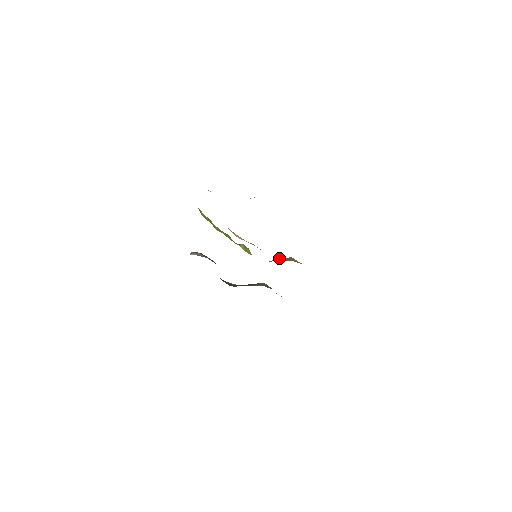
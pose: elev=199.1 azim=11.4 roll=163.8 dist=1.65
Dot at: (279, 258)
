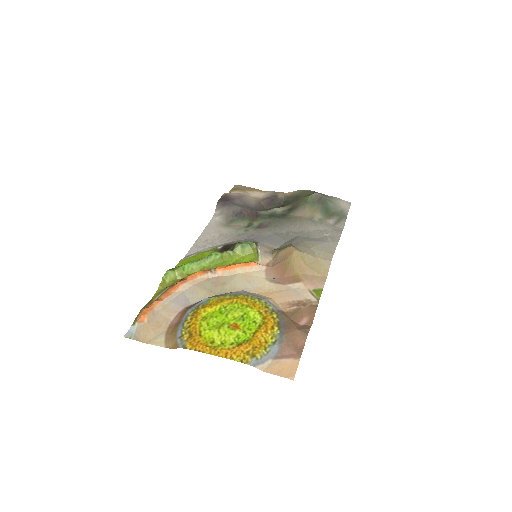
Dot at: (276, 264)
